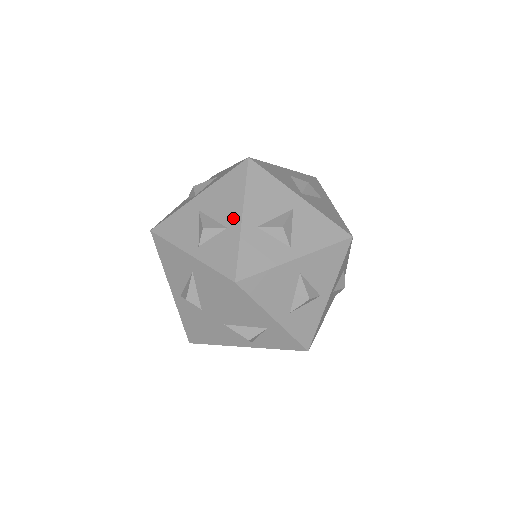
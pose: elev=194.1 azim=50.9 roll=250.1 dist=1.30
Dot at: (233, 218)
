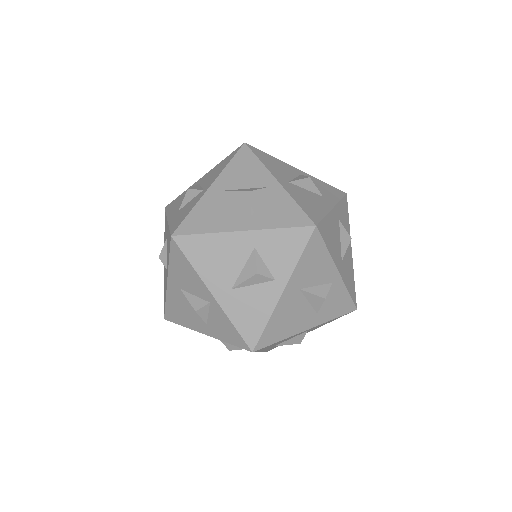
Dot at: occluded
